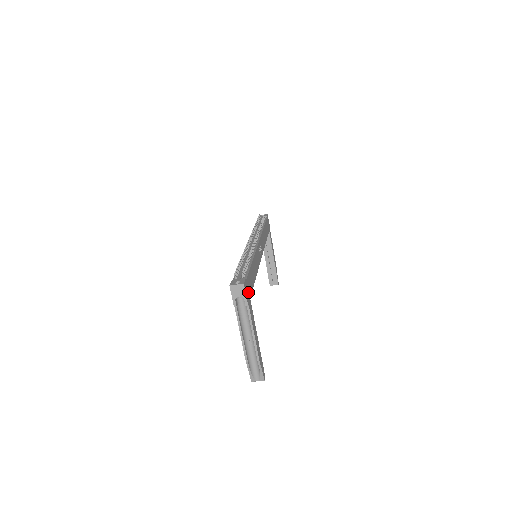
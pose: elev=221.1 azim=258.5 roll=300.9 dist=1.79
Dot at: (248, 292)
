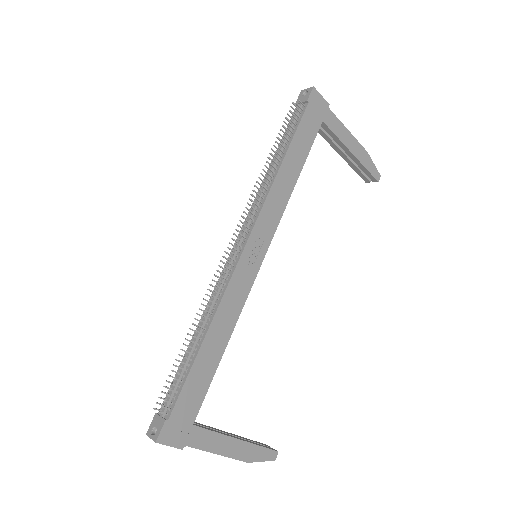
Dot at: (182, 426)
